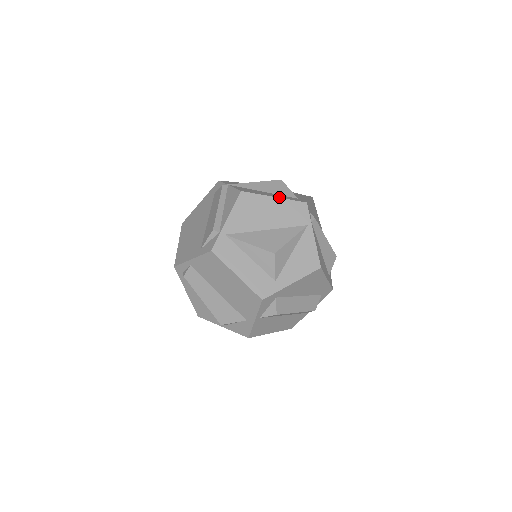
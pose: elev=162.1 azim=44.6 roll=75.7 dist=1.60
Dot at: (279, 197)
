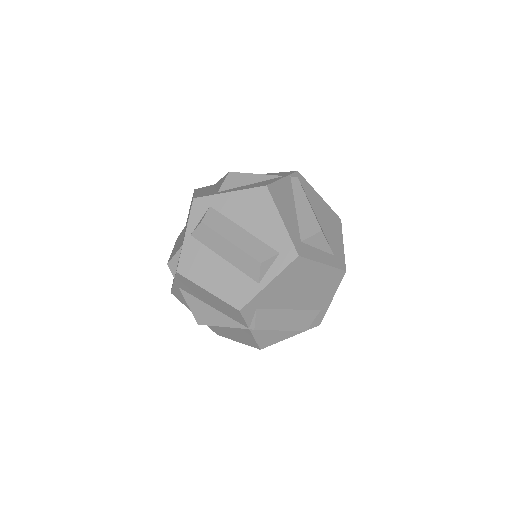
Dot at: occluded
